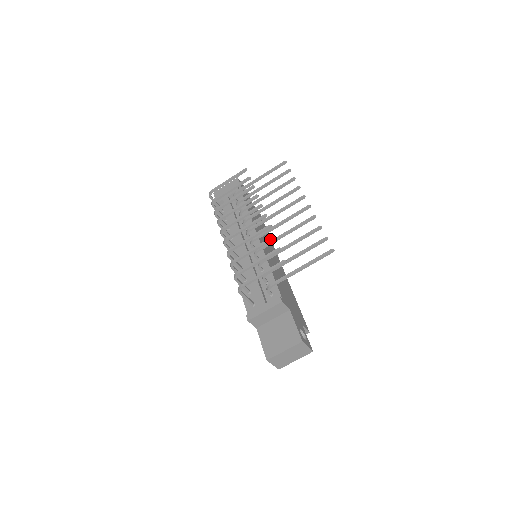
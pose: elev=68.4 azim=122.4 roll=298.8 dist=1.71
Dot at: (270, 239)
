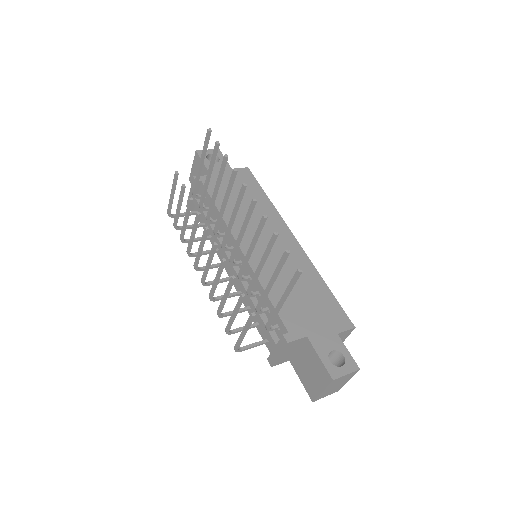
Dot at: (230, 282)
